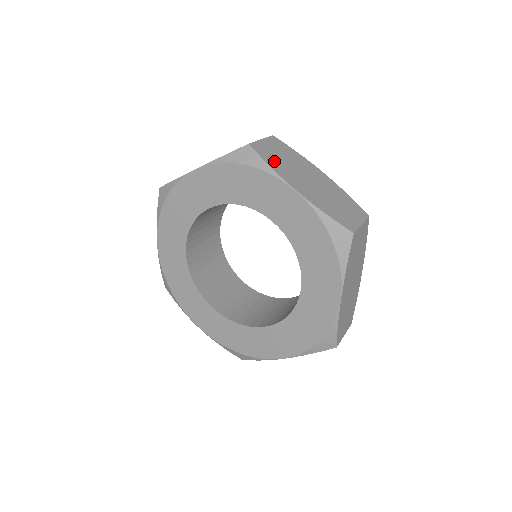
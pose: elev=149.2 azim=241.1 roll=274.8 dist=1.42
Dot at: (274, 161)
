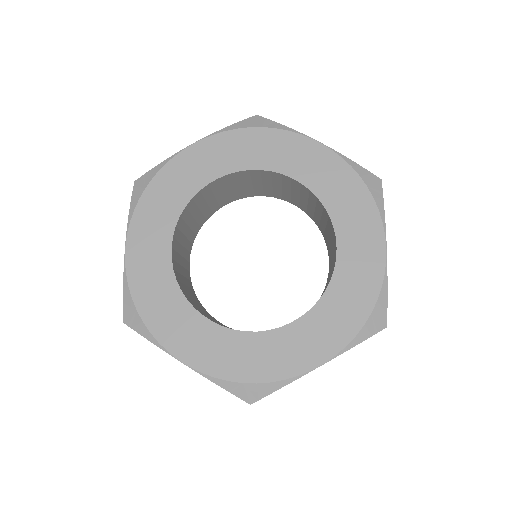
Dot at: occluded
